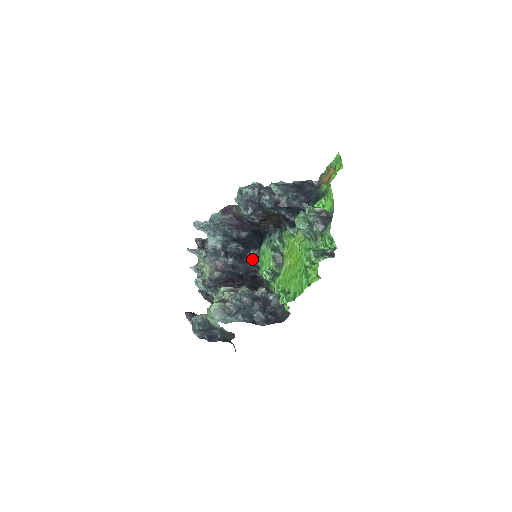
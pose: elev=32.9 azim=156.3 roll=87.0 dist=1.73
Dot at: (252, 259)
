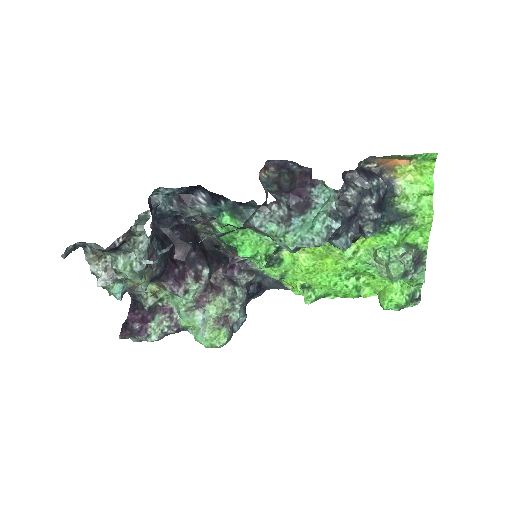
Dot at: (166, 200)
